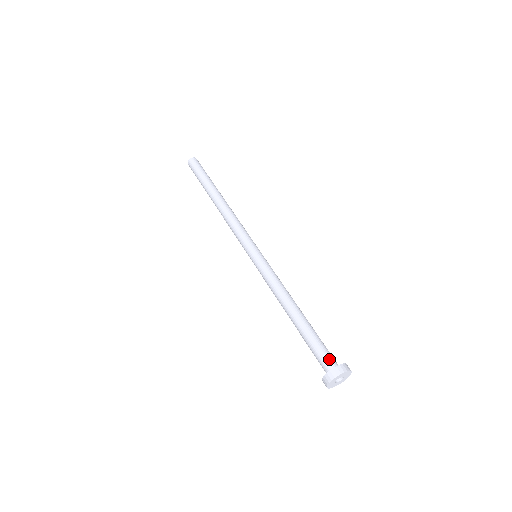
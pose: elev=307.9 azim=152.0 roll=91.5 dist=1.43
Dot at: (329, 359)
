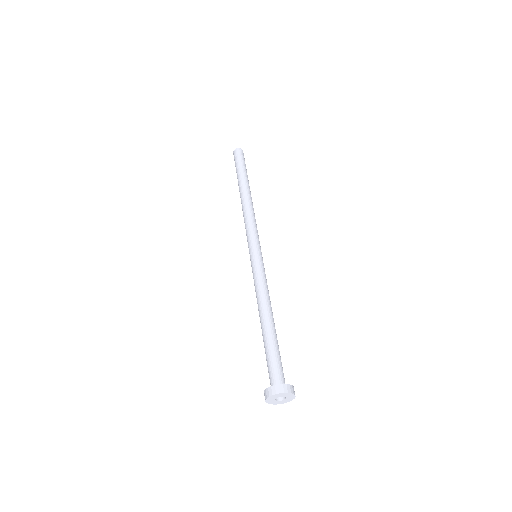
Dot at: (277, 375)
